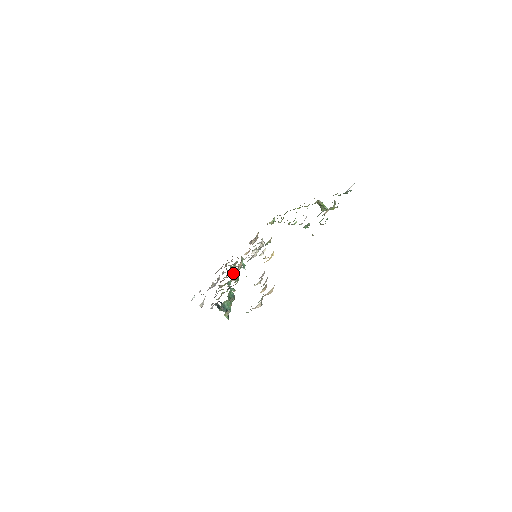
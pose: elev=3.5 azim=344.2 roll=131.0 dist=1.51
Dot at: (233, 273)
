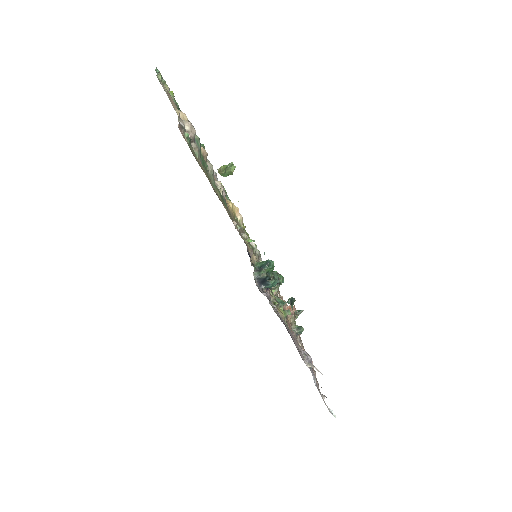
Dot at: (291, 316)
